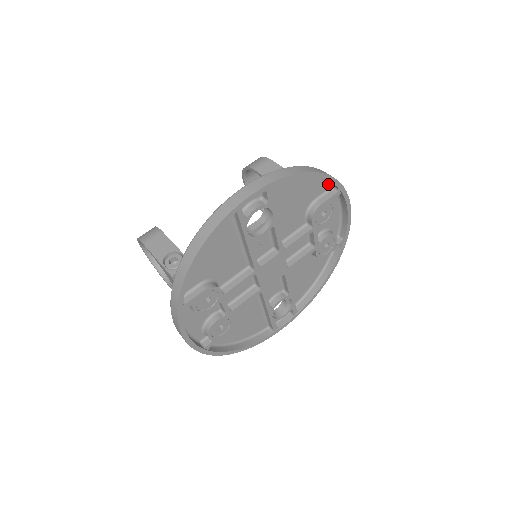
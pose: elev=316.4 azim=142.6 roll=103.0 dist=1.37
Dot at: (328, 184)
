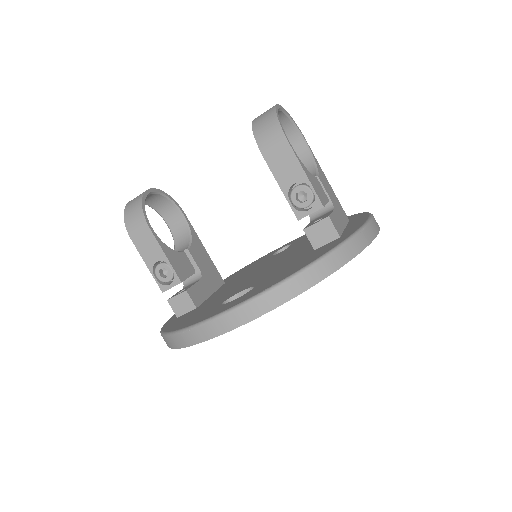
Dot at: occluded
